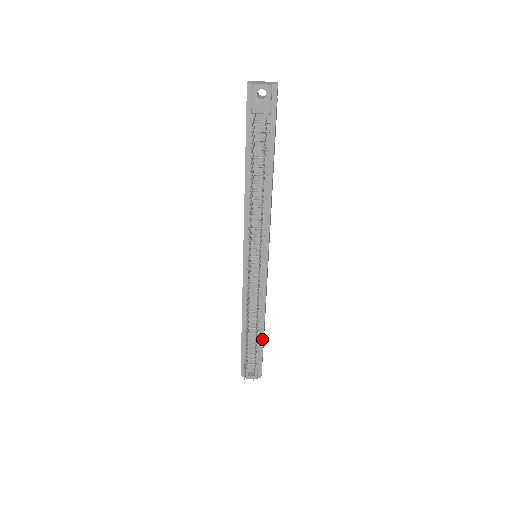
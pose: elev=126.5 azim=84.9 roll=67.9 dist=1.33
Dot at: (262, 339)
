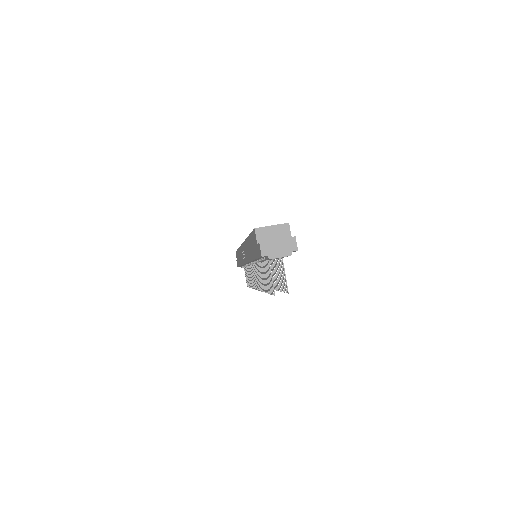
Dot at: occluded
